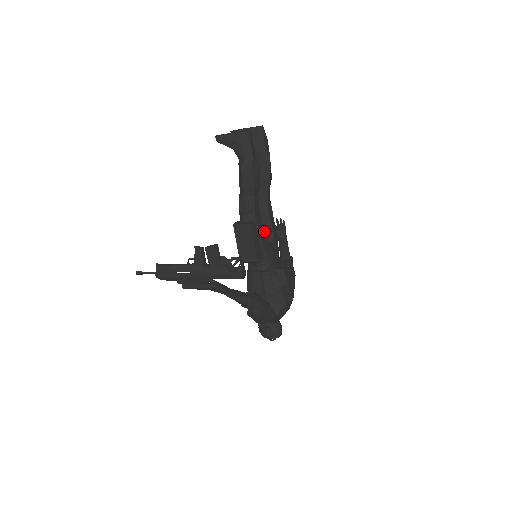
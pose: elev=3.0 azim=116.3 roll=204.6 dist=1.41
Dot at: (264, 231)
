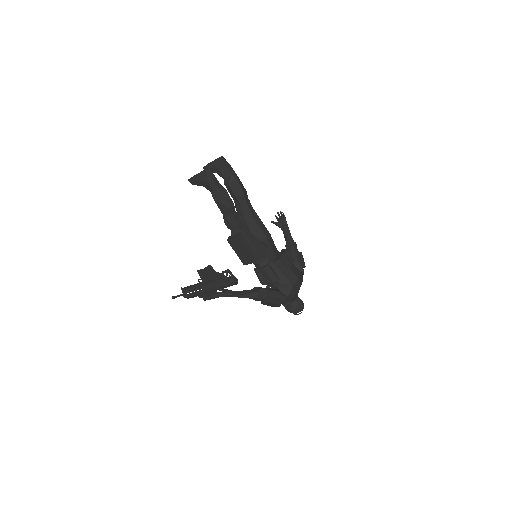
Dot at: (253, 236)
